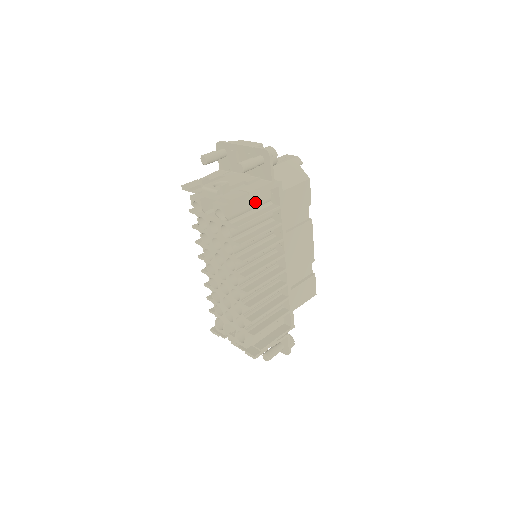
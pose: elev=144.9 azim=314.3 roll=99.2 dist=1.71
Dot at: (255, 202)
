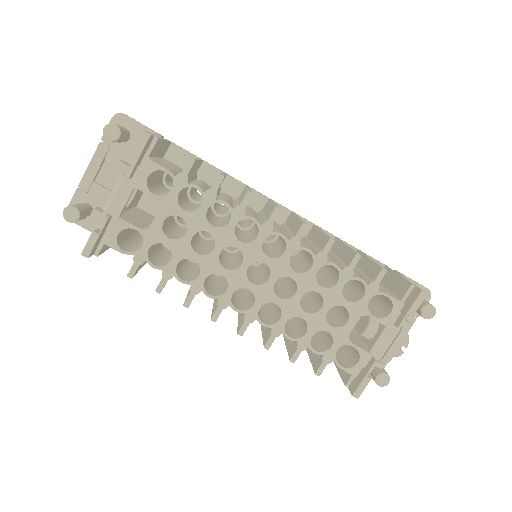
Dot at: occluded
